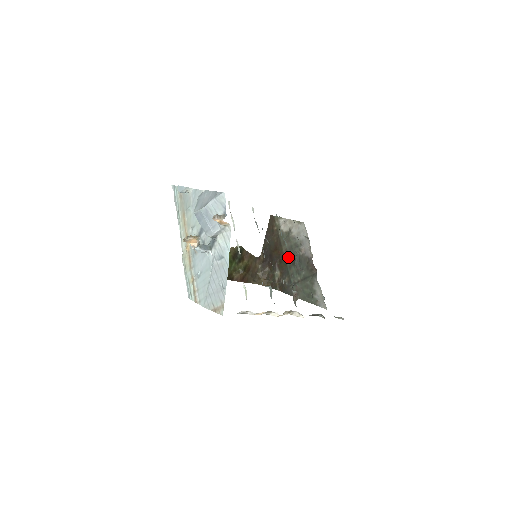
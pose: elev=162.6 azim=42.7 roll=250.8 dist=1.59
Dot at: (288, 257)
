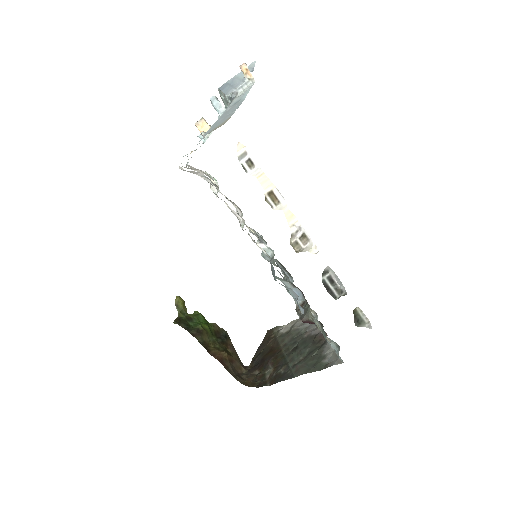
Dot at: (287, 348)
